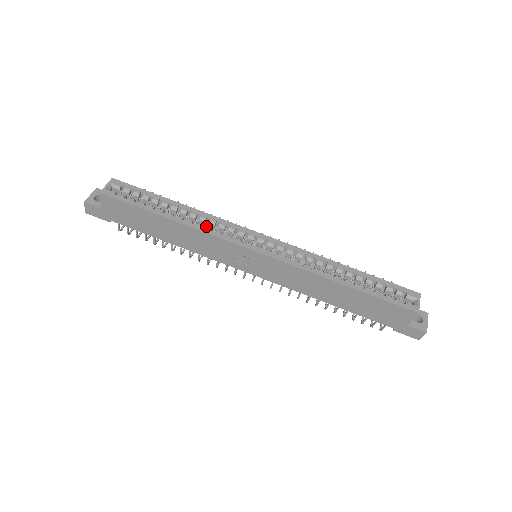
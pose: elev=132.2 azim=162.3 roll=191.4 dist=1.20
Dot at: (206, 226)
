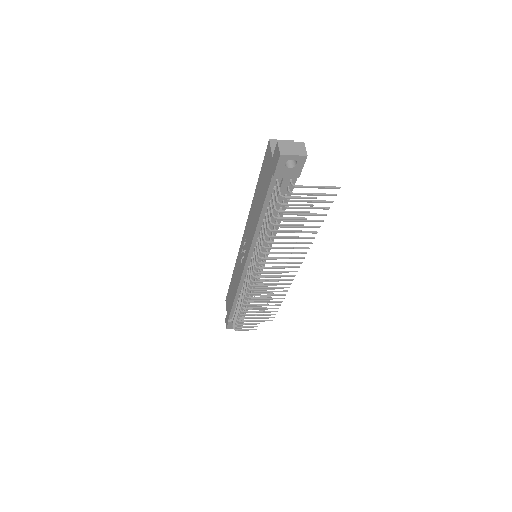
Dot at: occluded
